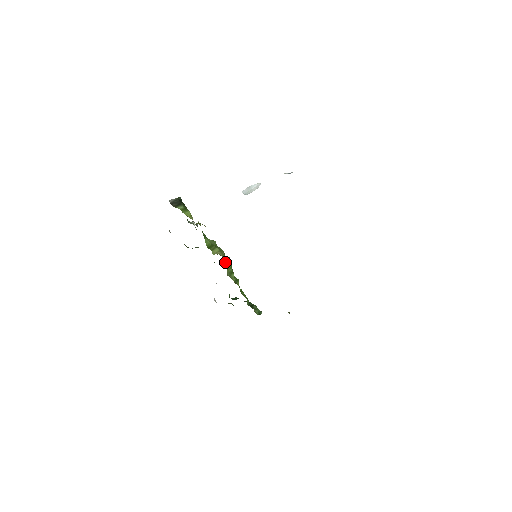
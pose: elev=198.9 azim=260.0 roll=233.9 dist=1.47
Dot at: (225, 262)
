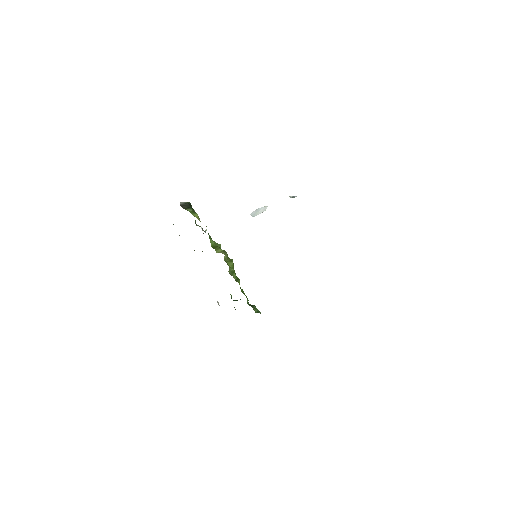
Dot at: (228, 262)
